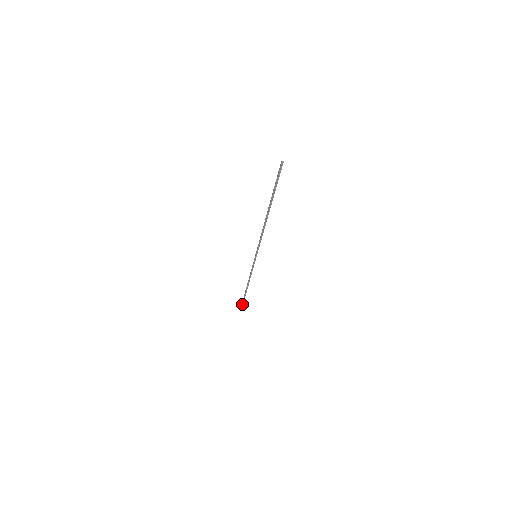
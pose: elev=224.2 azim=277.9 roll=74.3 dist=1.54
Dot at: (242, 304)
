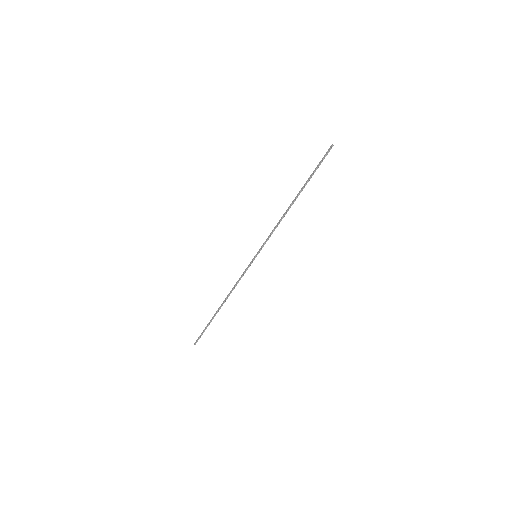
Dot at: (201, 335)
